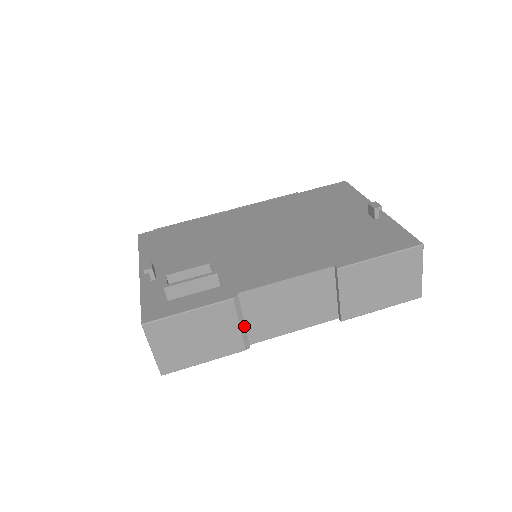
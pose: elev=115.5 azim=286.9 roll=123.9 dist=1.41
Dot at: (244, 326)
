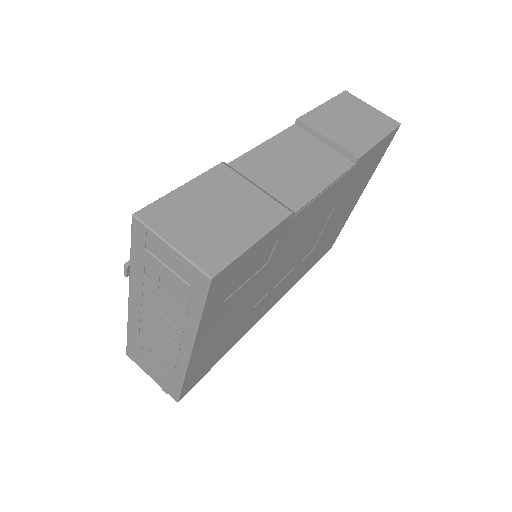
Dot at: (263, 191)
